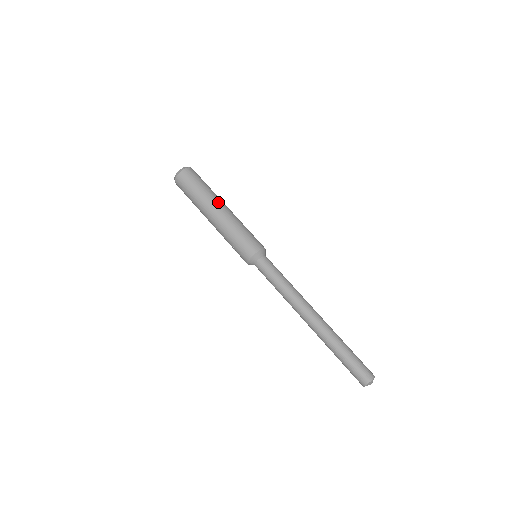
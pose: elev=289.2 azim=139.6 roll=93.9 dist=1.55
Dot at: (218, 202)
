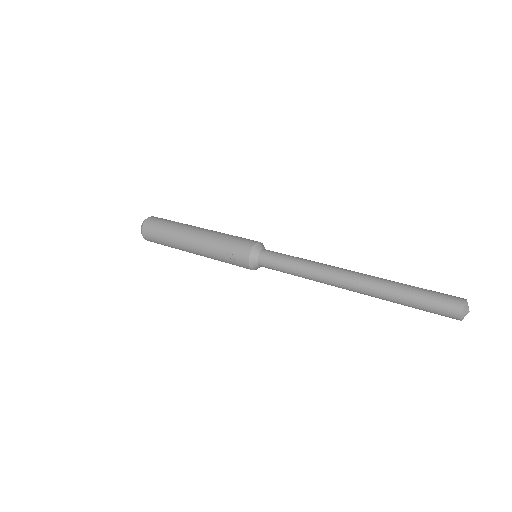
Dot at: occluded
